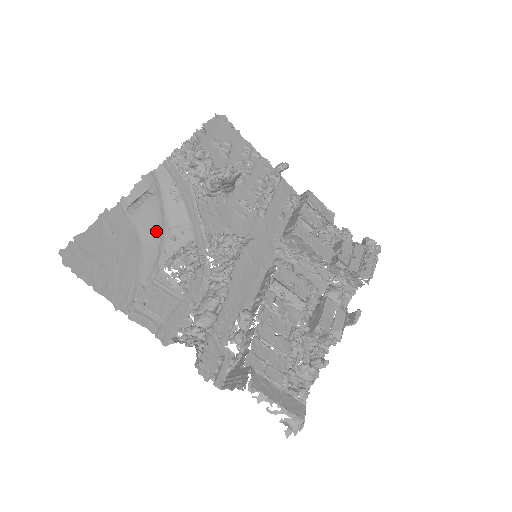
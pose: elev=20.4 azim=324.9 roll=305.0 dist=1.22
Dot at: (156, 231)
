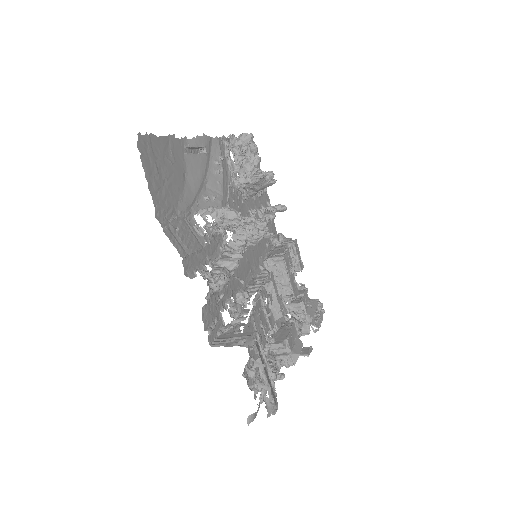
Dot at: (198, 182)
